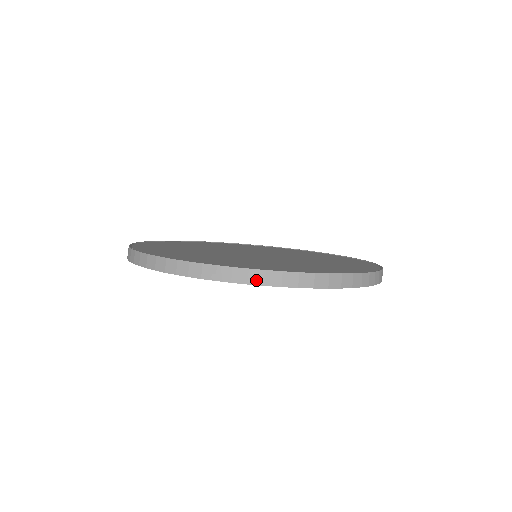
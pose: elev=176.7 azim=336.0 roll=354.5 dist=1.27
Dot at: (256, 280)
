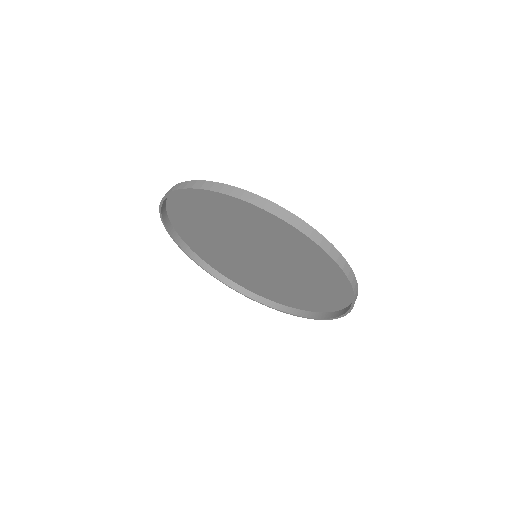
Dot at: (282, 215)
